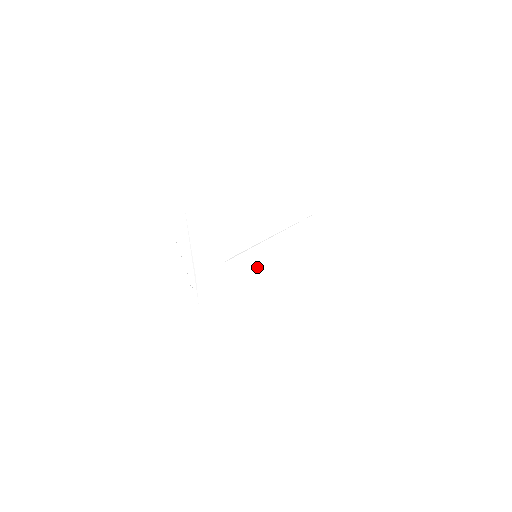
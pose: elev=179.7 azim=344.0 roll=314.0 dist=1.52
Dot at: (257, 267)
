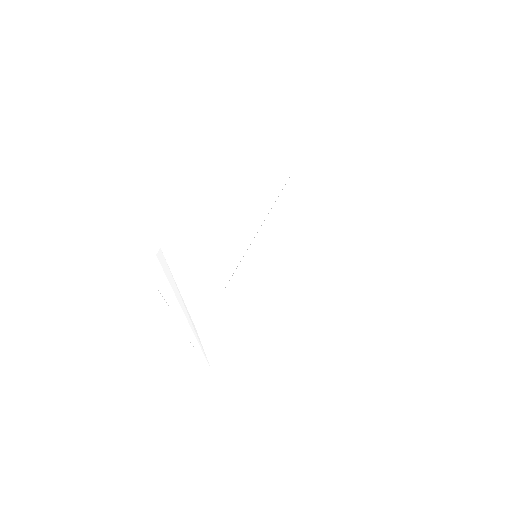
Dot at: (262, 270)
